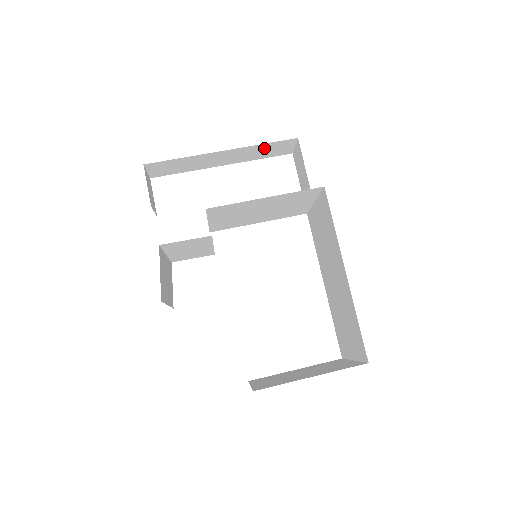
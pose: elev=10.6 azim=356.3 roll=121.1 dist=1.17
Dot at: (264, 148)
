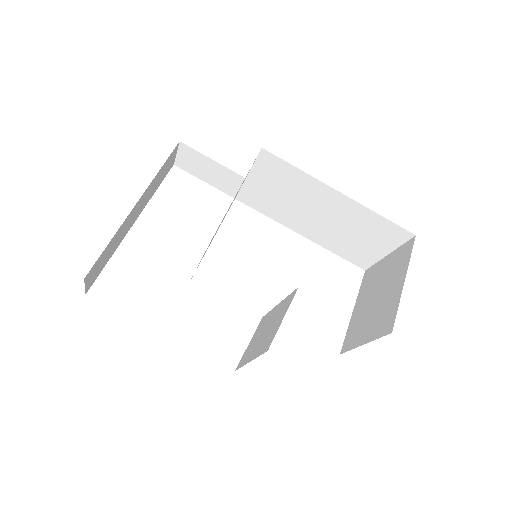
Dot at: (160, 174)
